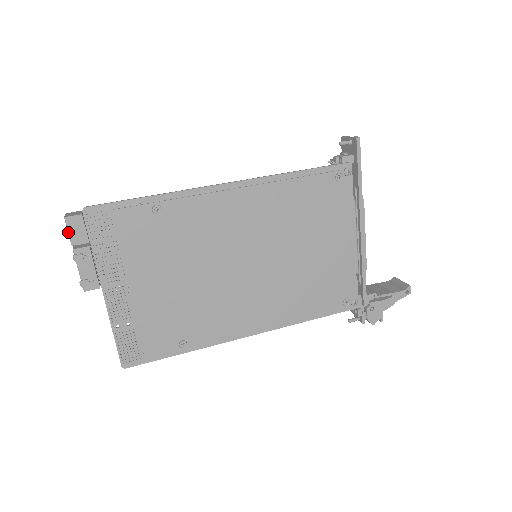
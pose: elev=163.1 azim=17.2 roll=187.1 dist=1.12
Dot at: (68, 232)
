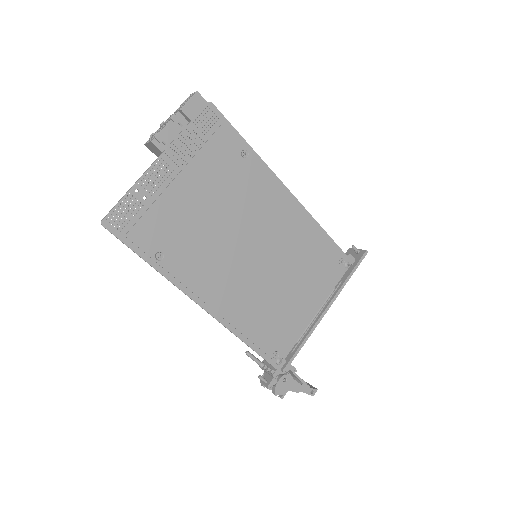
Dot at: (189, 100)
